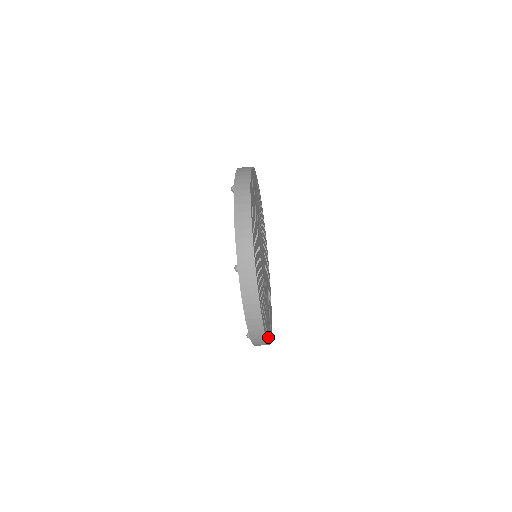
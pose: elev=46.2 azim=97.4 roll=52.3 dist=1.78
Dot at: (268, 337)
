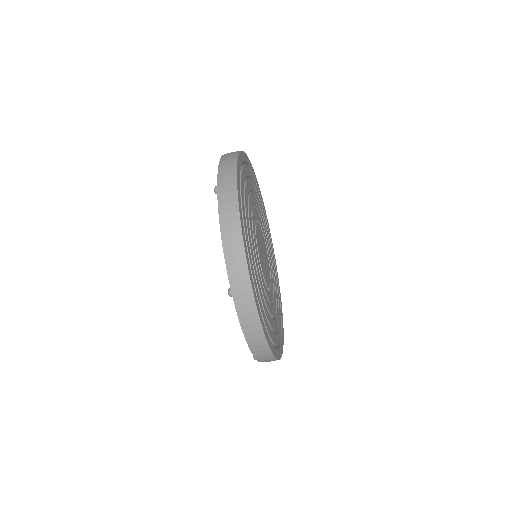
Dot at: (279, 351)
